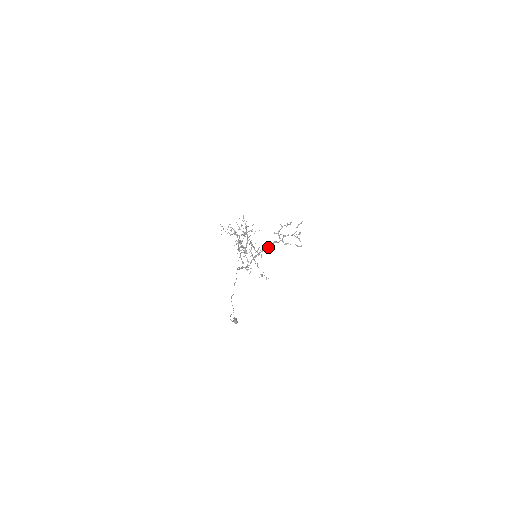
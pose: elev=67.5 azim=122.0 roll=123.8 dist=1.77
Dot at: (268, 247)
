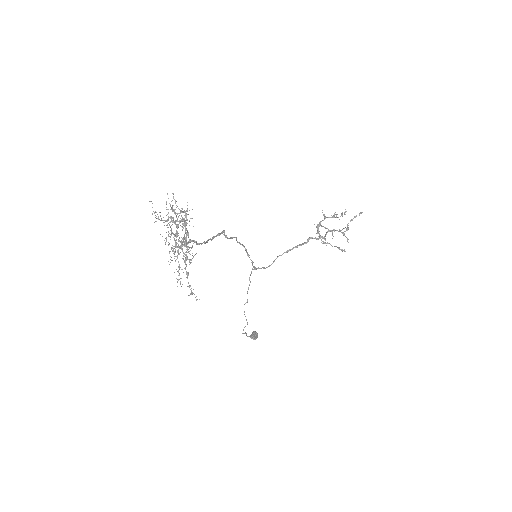
Dot at: (301, 244)
